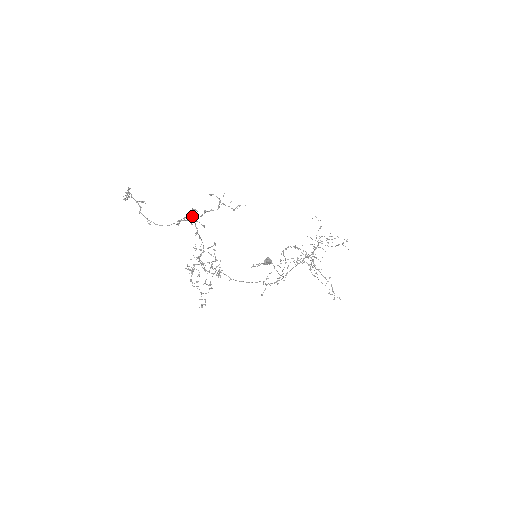
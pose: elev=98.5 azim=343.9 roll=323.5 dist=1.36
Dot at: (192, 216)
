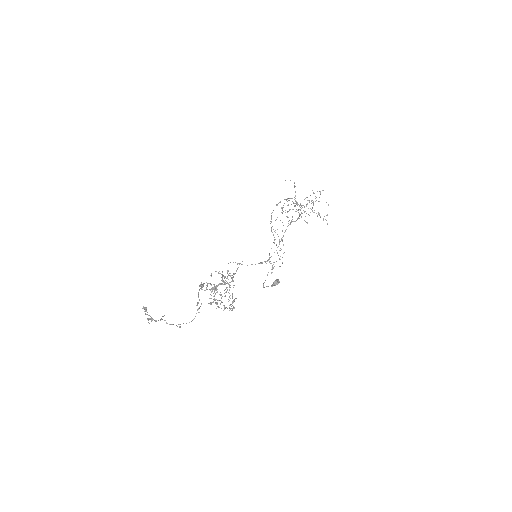
Dot at: (202, 289)
